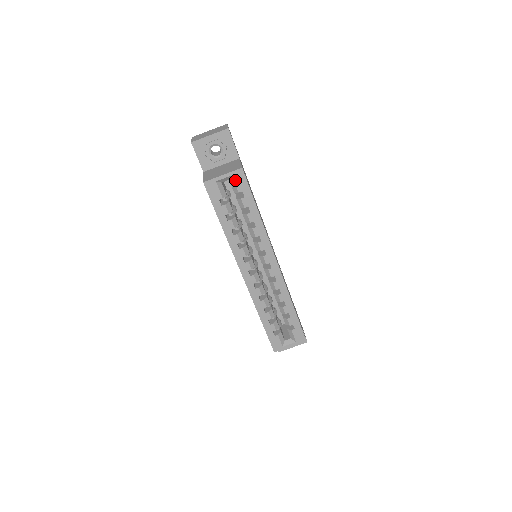
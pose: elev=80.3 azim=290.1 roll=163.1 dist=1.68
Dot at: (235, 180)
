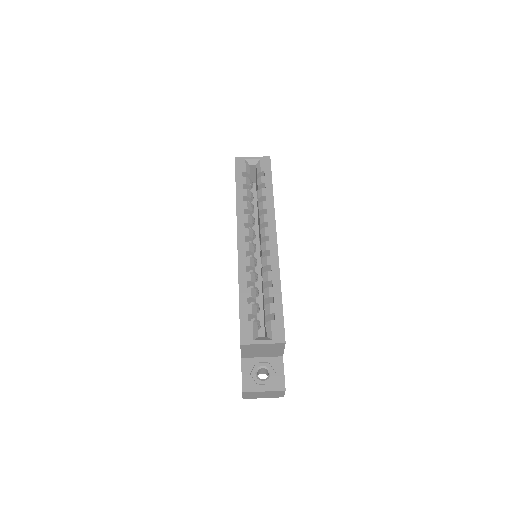
Dot at: (261, 163)
